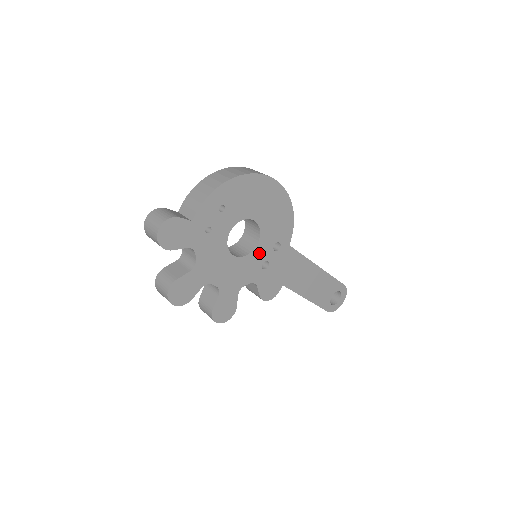
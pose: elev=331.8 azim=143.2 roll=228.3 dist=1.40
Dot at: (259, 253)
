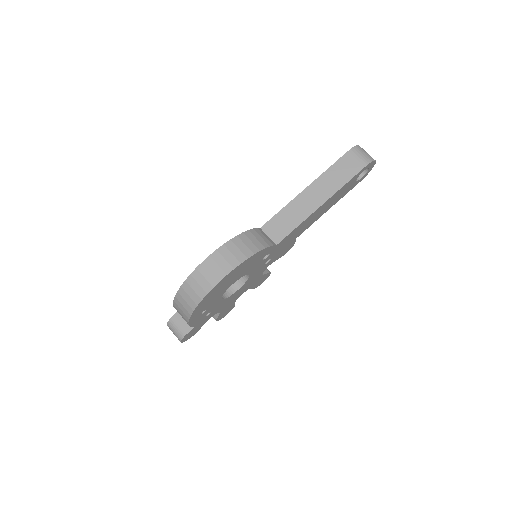
Dot at: (255, 270)
